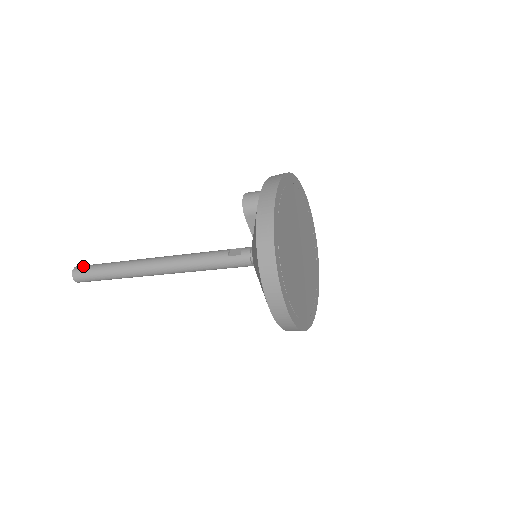
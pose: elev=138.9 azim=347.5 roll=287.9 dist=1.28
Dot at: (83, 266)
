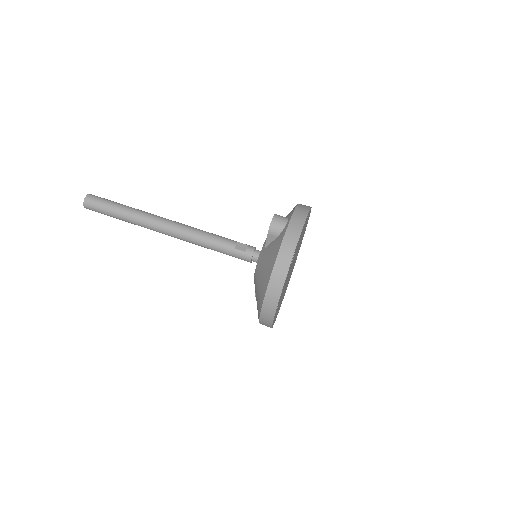
Dot at: (97, 197)
